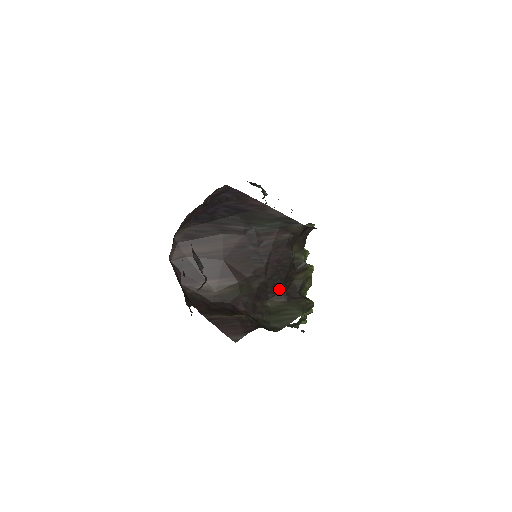
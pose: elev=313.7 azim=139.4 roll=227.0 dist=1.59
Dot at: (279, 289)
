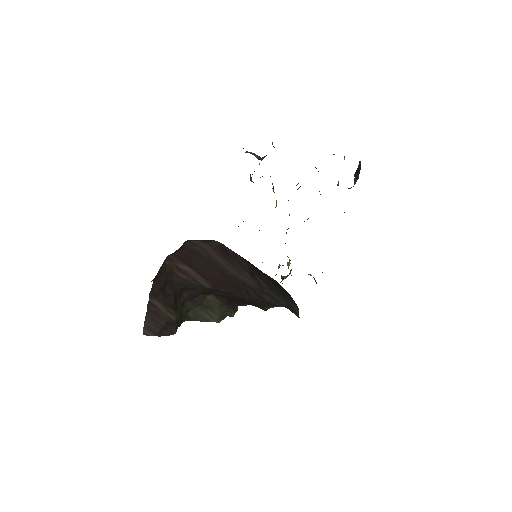
Dot at: (229, 299)
